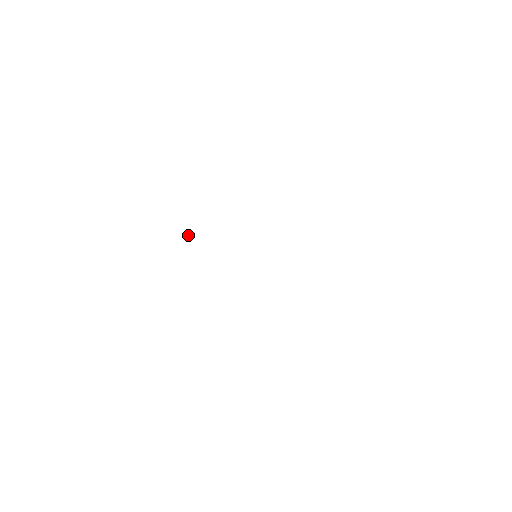
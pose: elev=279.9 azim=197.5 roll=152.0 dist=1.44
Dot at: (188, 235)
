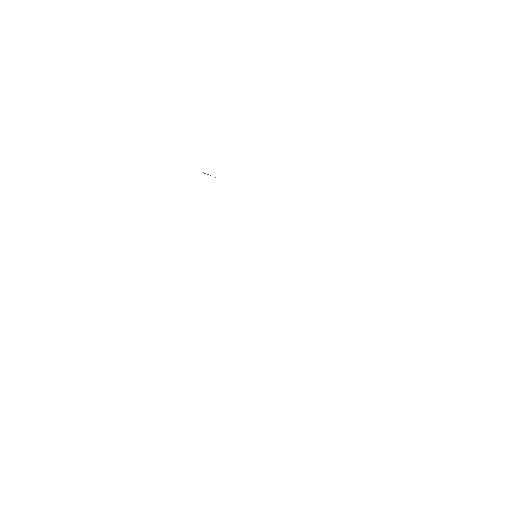
Dot at: (208, 174)
